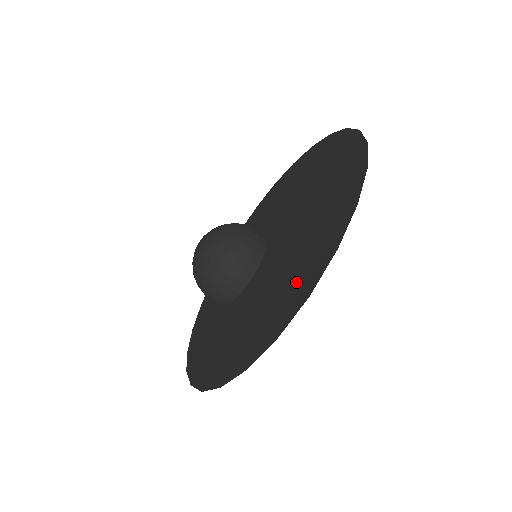
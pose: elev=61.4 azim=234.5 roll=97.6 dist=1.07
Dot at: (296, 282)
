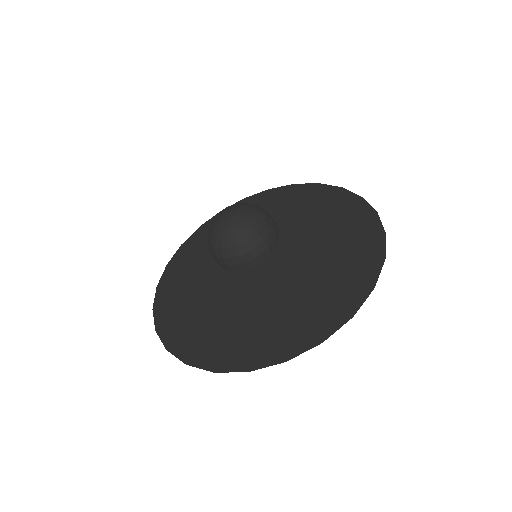
Dot at: (227, 344)
